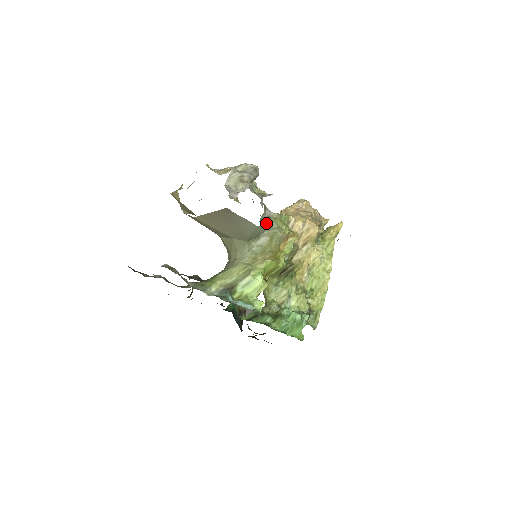
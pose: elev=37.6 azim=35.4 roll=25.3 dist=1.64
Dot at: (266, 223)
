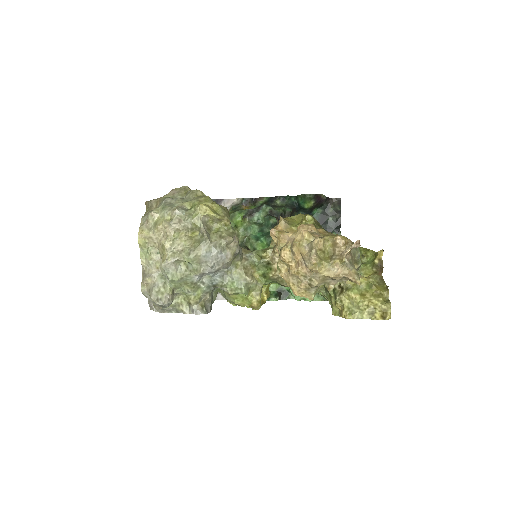
Dot at: occluded
